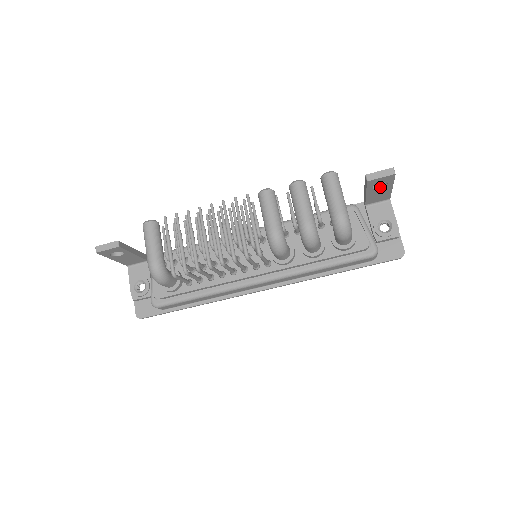
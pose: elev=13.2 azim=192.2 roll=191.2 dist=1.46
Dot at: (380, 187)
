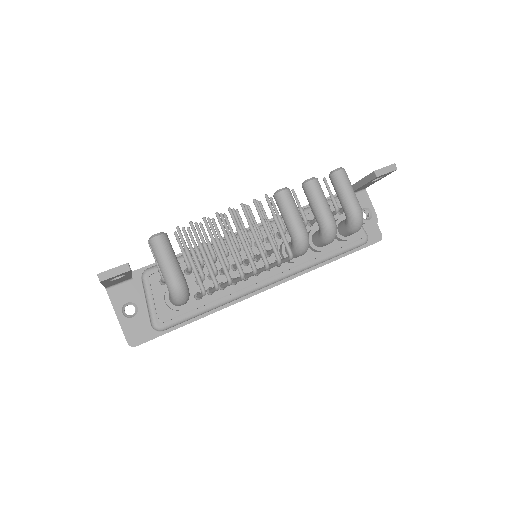
Dot at: (374, 180)
